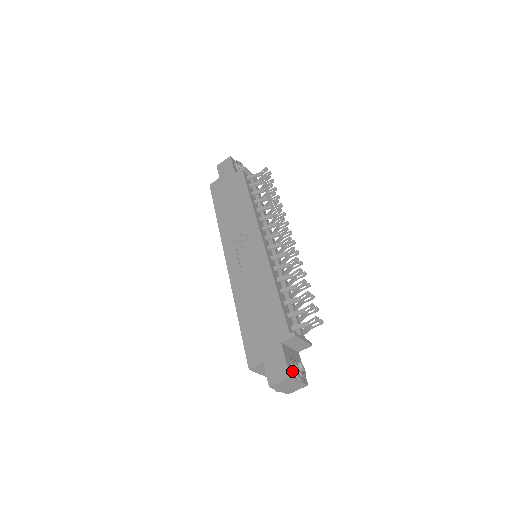
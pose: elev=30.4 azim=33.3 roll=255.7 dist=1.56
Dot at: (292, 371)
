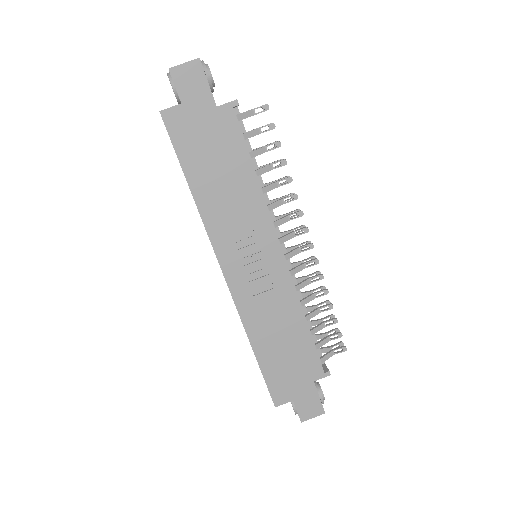
Dot at: (321, 402)
